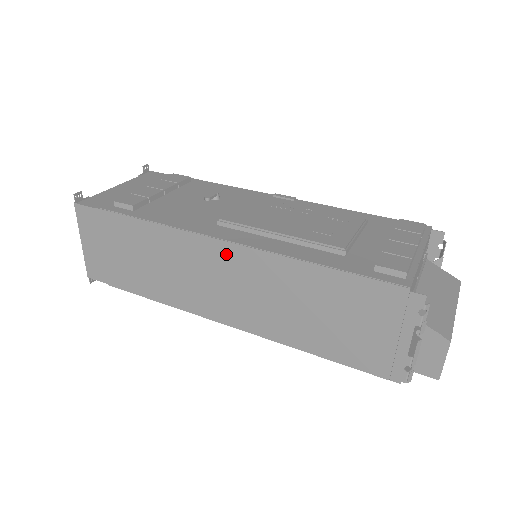
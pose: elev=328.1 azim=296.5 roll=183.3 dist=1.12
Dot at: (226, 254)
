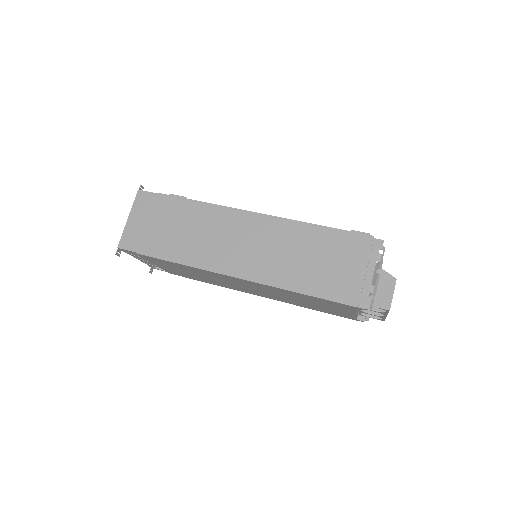
Dot at: (253, 221)
